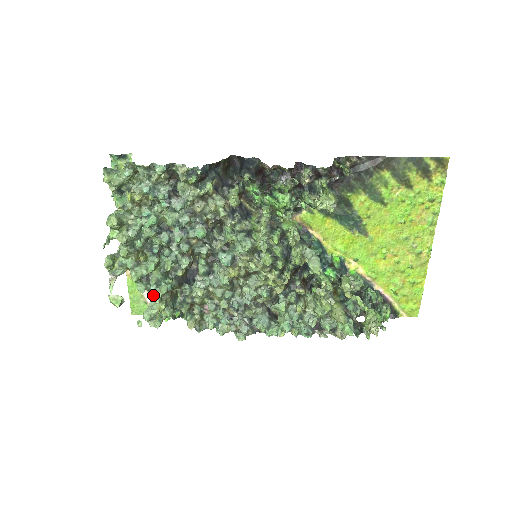
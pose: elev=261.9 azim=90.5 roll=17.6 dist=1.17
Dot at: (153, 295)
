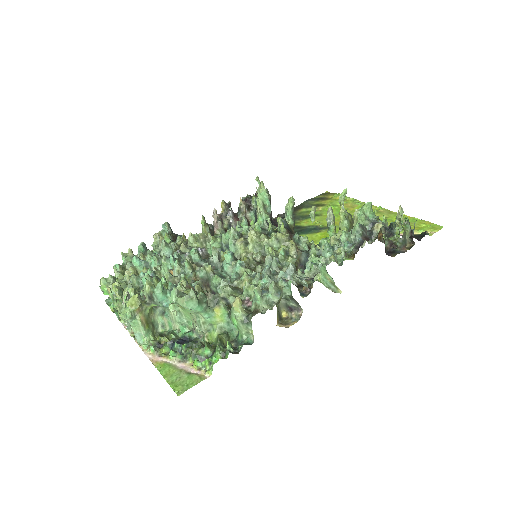
Dot at: occluded
